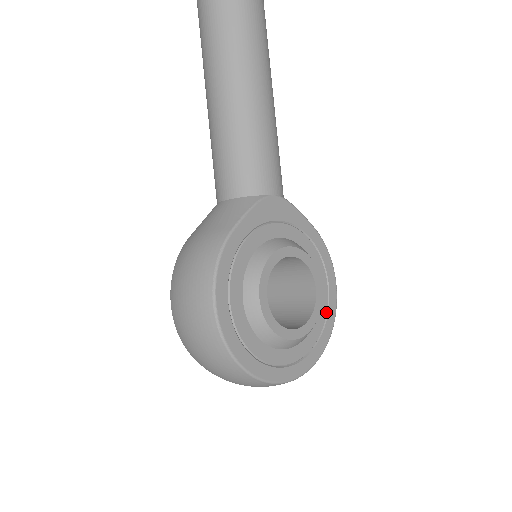
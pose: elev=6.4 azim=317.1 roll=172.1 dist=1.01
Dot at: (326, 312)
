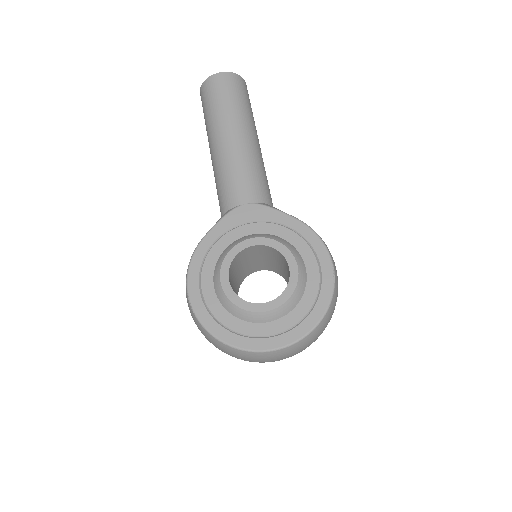
Dot at: (318, 289)
